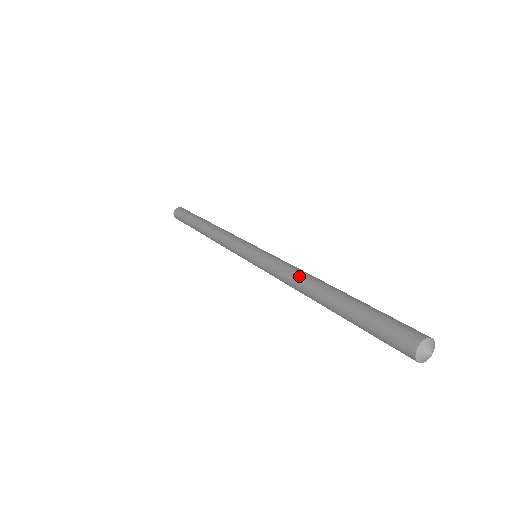
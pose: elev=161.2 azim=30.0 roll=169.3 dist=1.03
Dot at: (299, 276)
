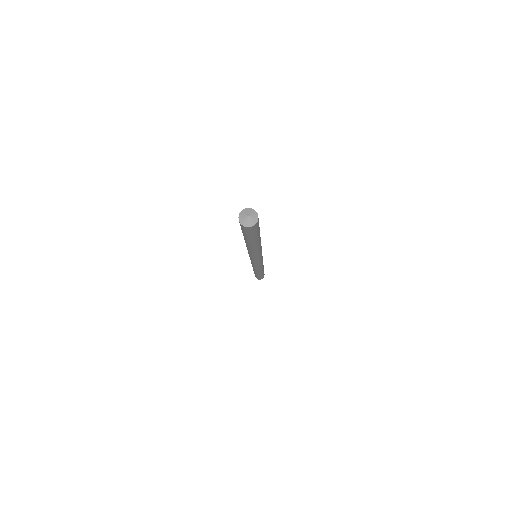
Dot at: occluded
